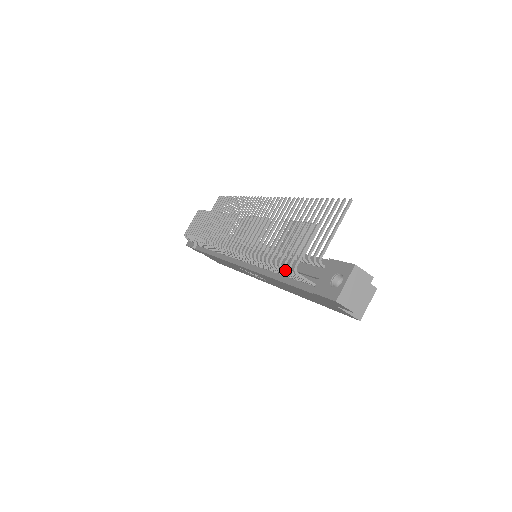
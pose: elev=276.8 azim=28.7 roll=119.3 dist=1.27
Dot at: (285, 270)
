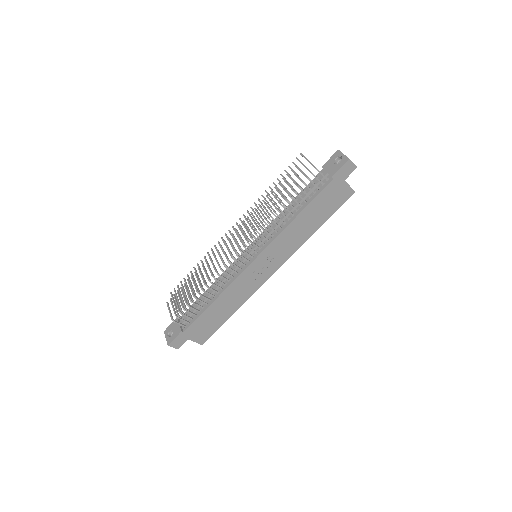
Dot at: (310, 180)
